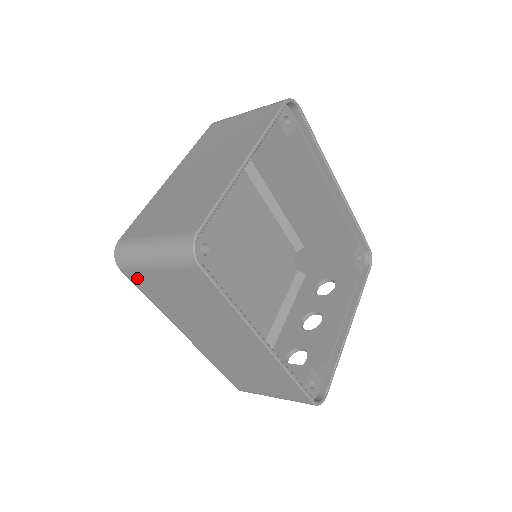
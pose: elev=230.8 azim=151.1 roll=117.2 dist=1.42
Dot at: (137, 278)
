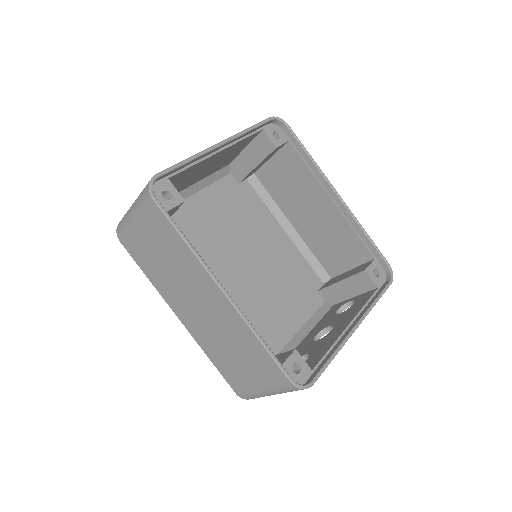
Dot at: (130, 245)
